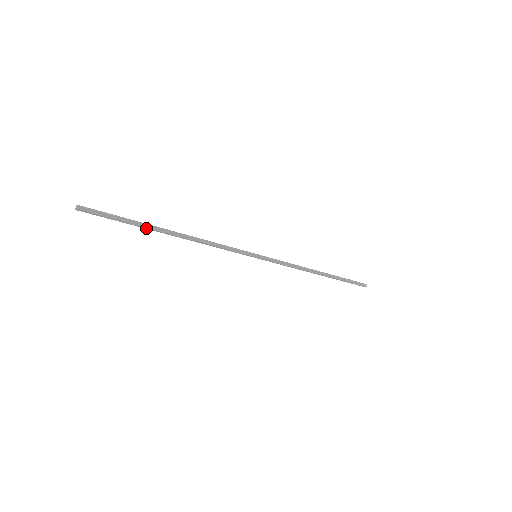
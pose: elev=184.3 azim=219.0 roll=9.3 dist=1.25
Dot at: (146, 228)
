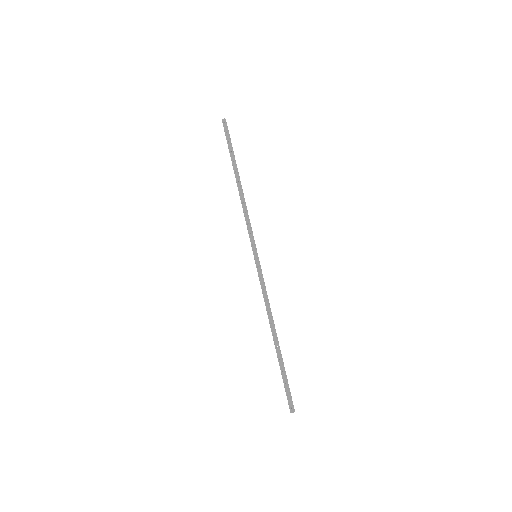
Dot at: (233, 162)
